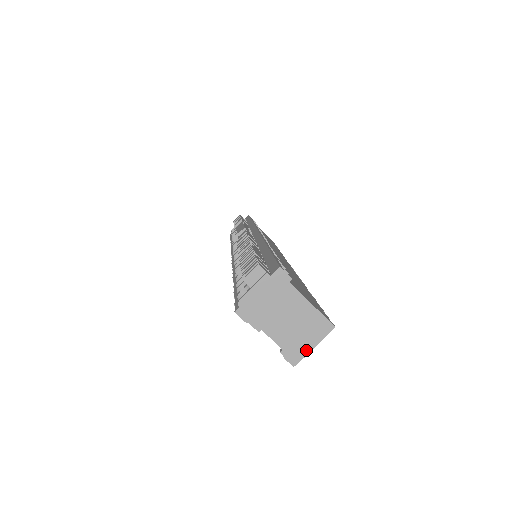
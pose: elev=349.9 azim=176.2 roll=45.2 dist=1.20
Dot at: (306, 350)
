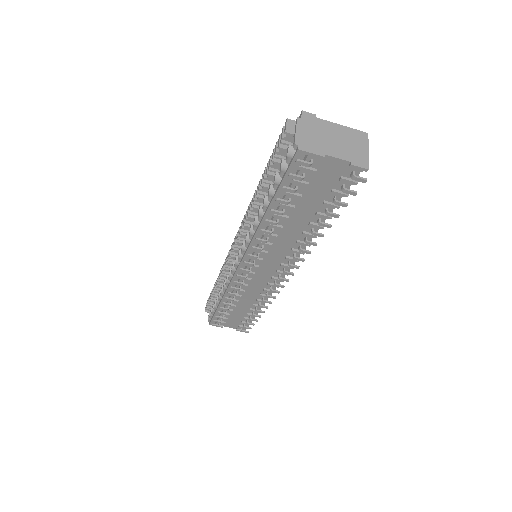
Dot at: (365, 156)
